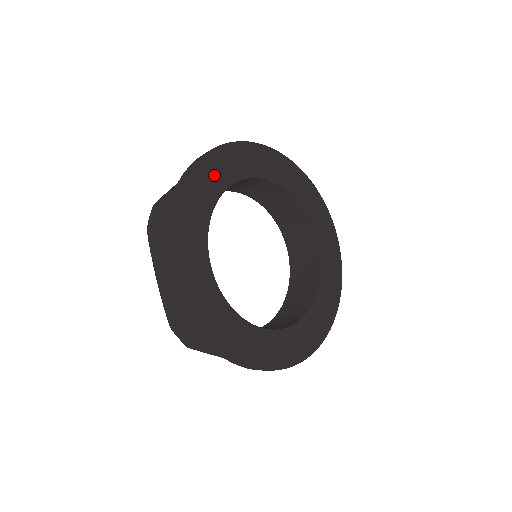
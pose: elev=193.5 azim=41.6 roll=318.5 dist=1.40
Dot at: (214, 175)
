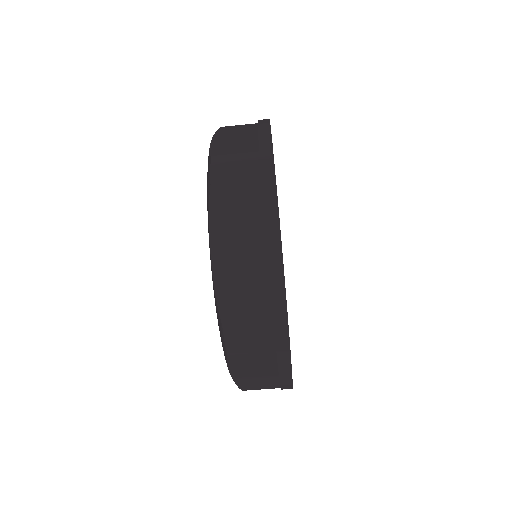
Dot at: occluded
